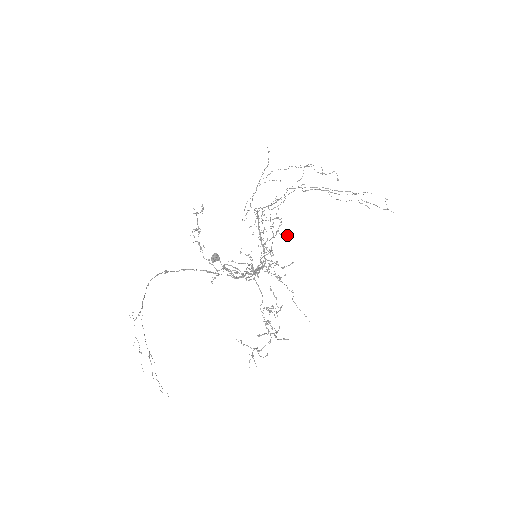
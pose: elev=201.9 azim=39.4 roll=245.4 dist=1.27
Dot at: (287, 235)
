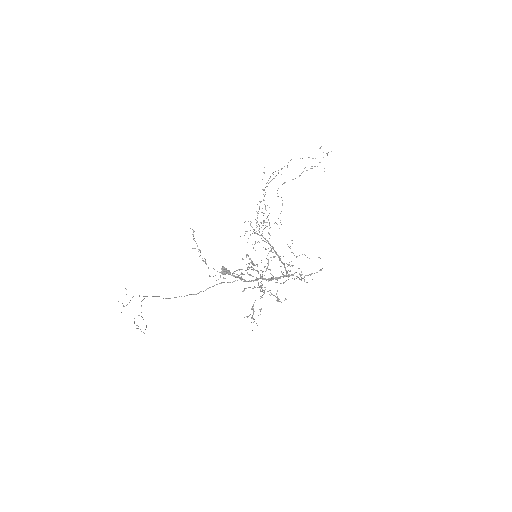
Dot at: occluded
